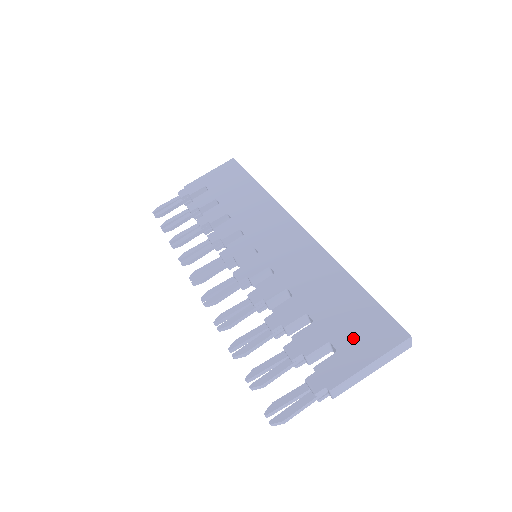
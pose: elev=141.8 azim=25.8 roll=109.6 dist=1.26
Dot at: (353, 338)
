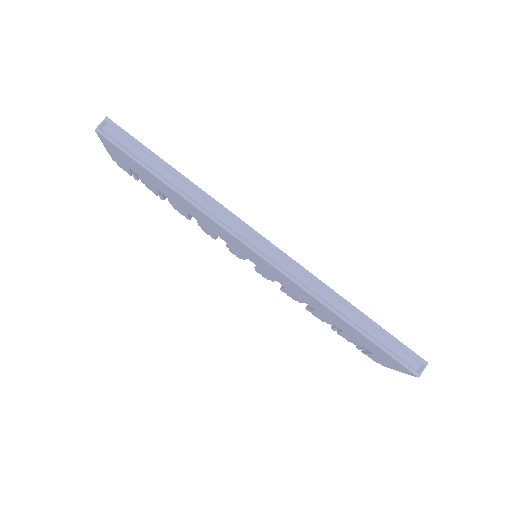
Dot at: (378, 355)
